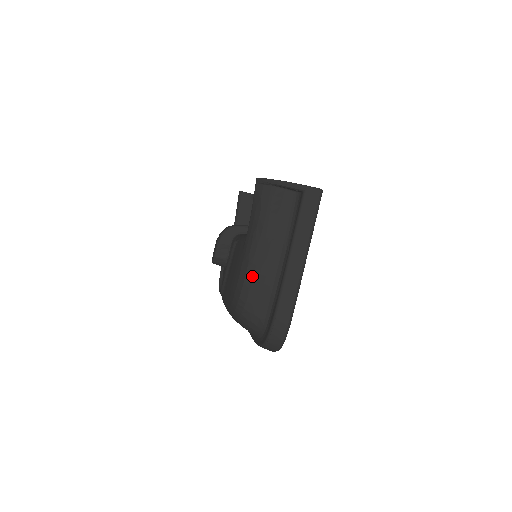
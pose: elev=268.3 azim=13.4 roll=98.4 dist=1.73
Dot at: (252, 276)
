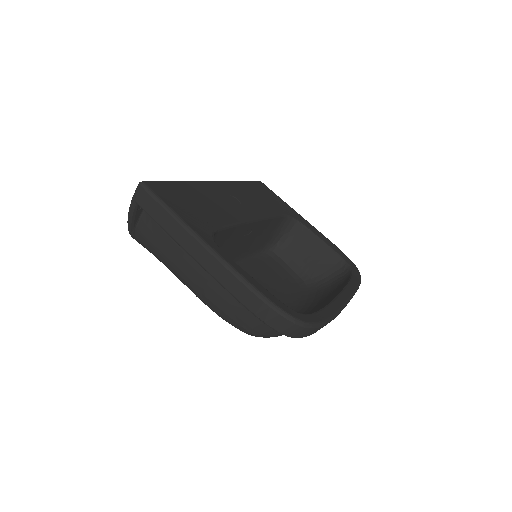
Dot at: (212, 304)
